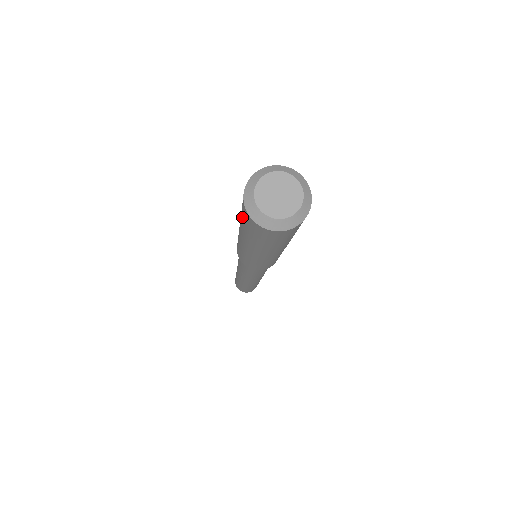
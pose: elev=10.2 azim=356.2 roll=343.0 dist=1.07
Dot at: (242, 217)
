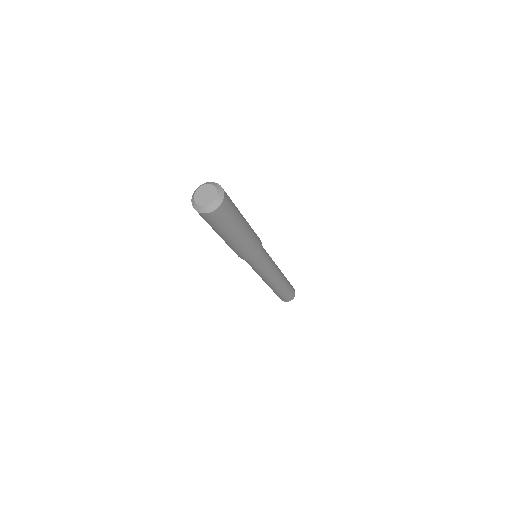
Dot at: (207, 222)
